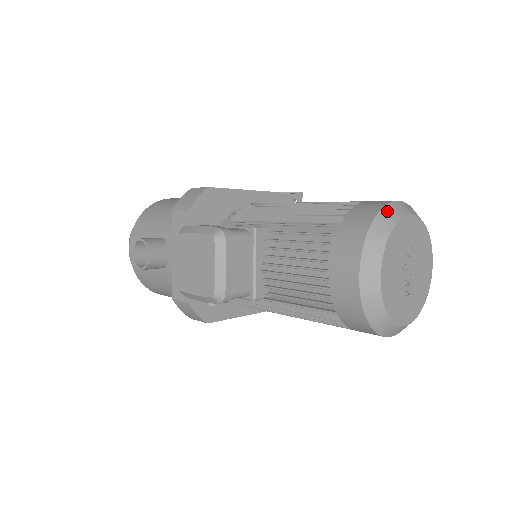
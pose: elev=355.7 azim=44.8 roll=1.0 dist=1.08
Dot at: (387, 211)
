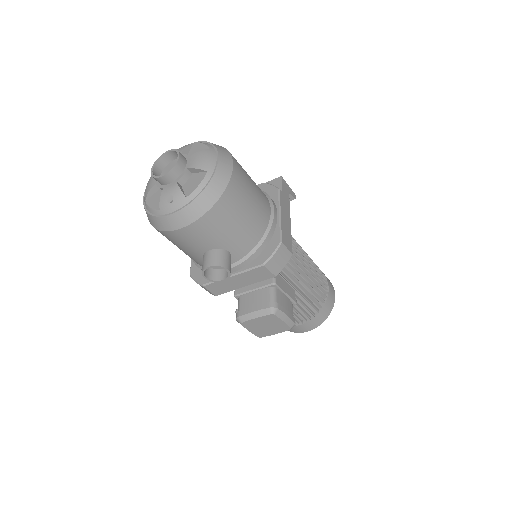
Dot at: (332, 308)
